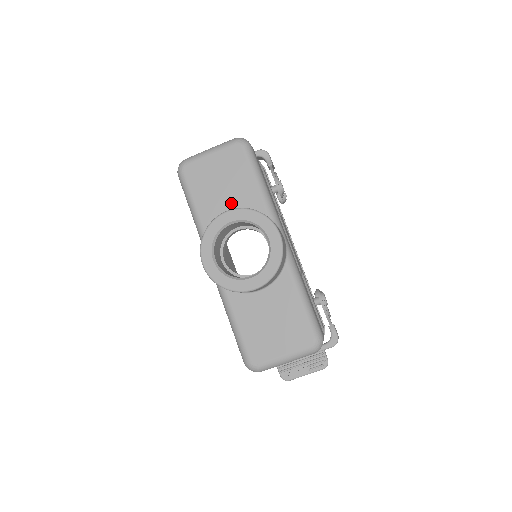
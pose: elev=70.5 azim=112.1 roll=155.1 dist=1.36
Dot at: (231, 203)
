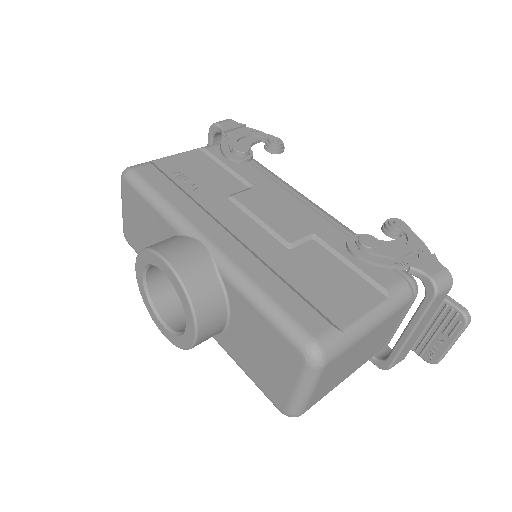
Dot at: occluded
